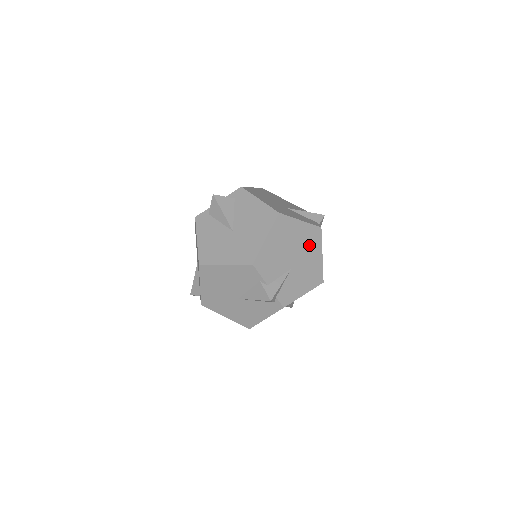
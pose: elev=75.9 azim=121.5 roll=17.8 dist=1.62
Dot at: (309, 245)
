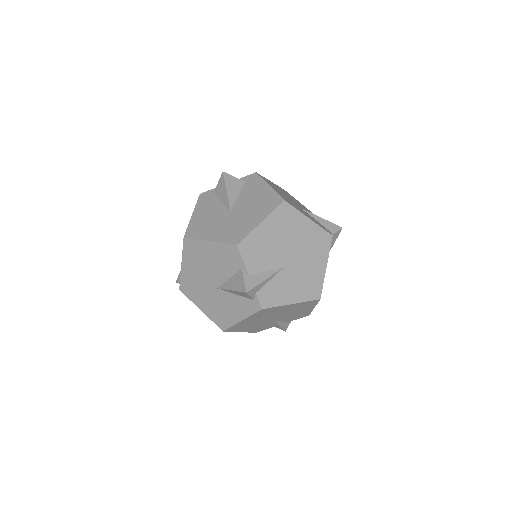
Dot at: (312, 249)
